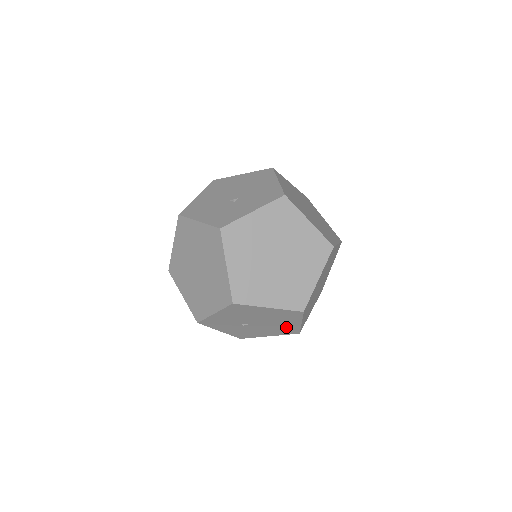
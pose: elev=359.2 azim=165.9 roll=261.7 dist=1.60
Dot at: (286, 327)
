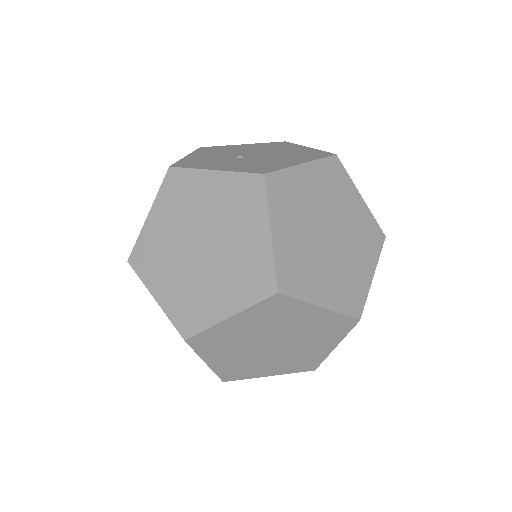
Dot at: occluded
